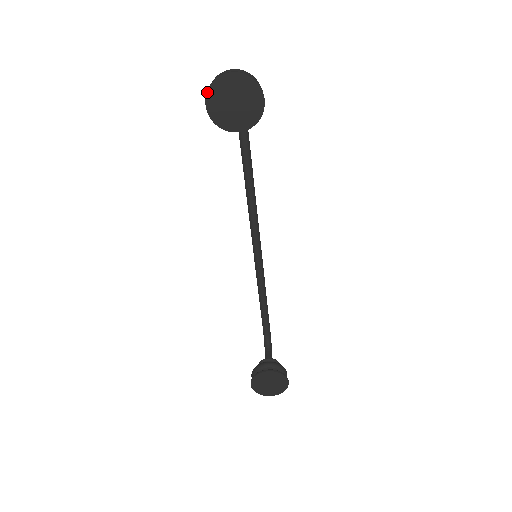
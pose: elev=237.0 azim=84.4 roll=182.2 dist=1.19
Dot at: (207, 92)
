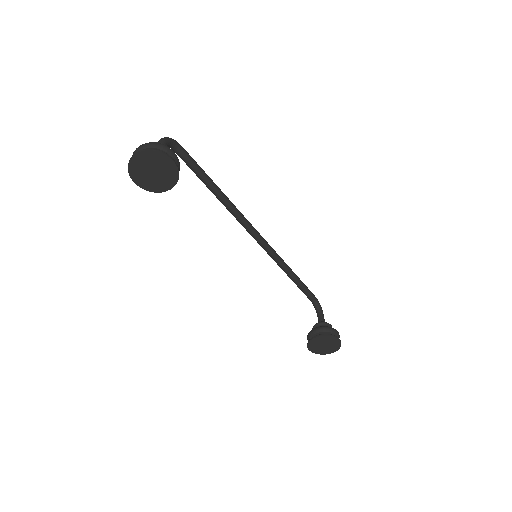
Dot at: (129, 174)
